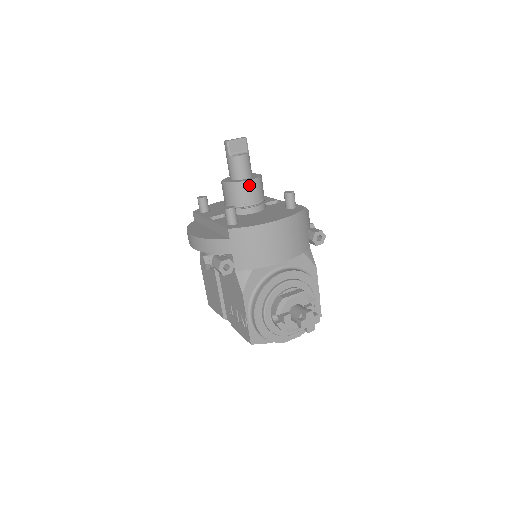
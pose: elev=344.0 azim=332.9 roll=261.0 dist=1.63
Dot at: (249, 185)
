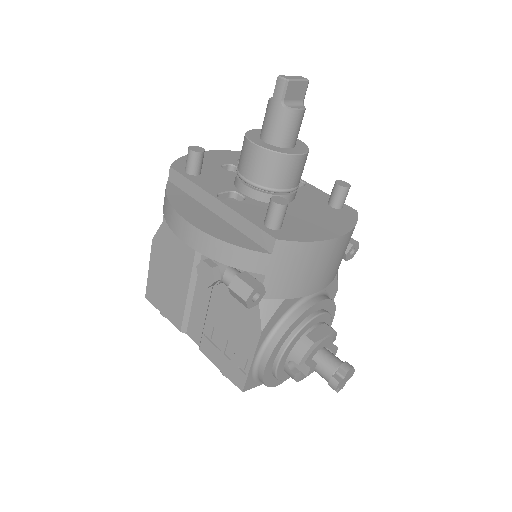
Dot at: (298, 162)
